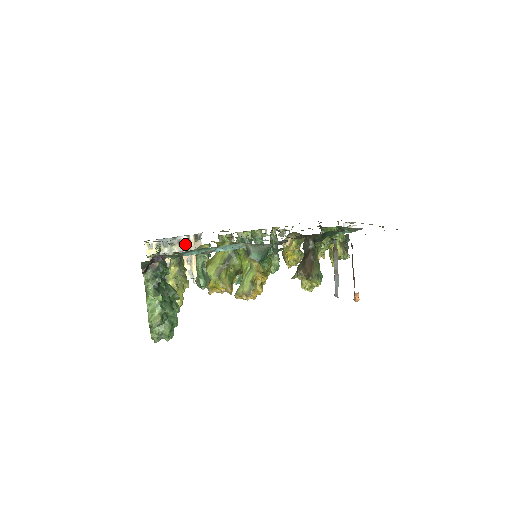
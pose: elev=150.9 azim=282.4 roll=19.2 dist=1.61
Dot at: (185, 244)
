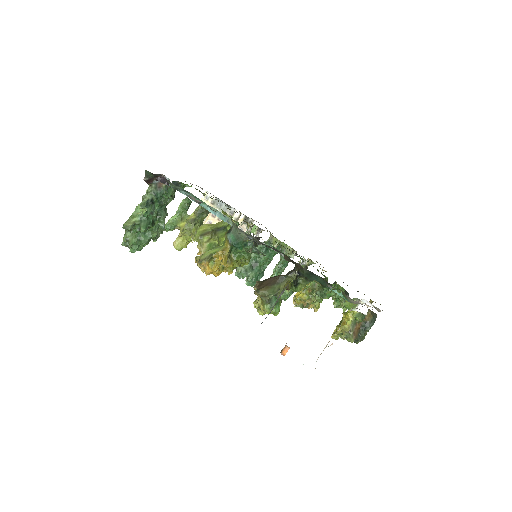
Dot at: (234, 218)
